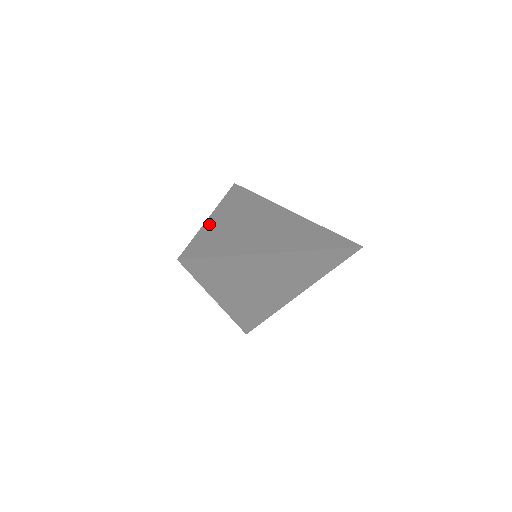
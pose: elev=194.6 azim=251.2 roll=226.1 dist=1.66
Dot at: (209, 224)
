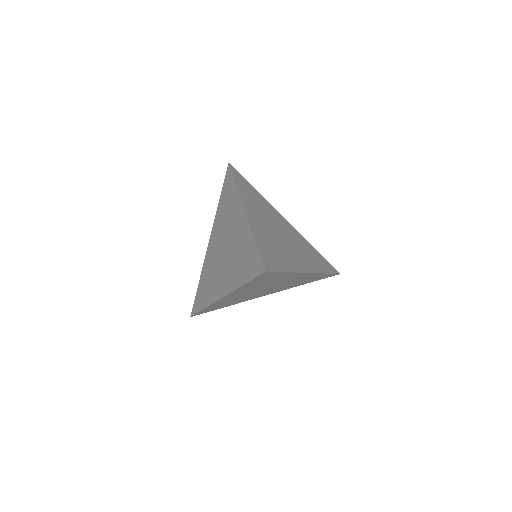
Dot at: (252, 223)
